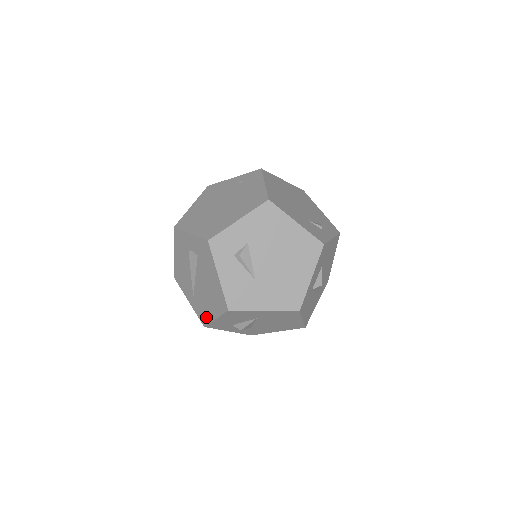
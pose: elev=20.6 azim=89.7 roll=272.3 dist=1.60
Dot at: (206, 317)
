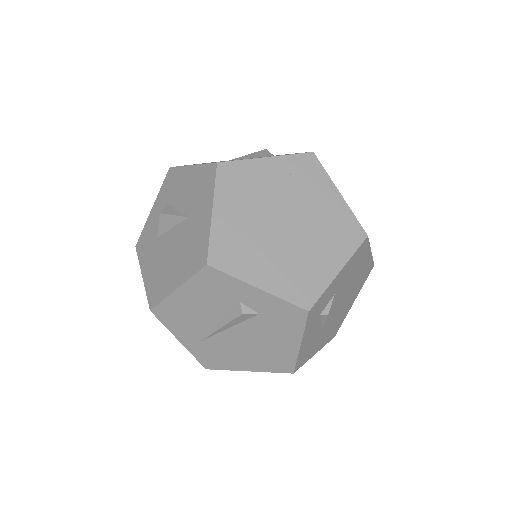
Dot at: (222, 364)
